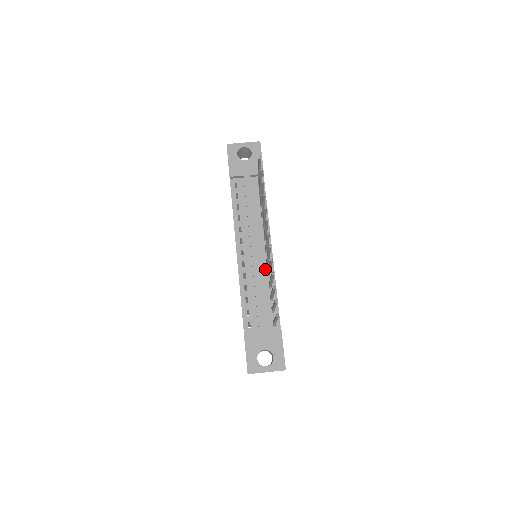
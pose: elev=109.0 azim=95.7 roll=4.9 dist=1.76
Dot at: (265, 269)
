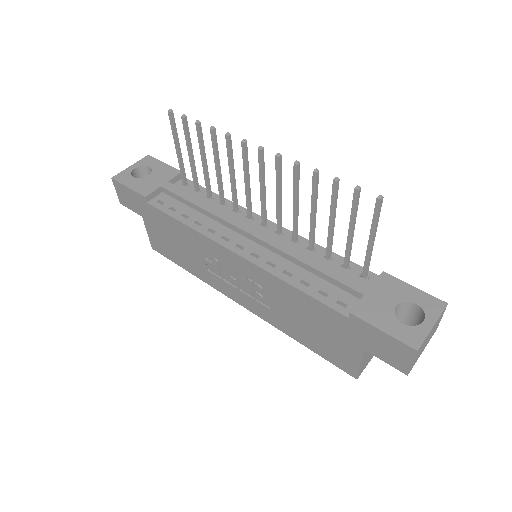
Dot at: (285, 241)
